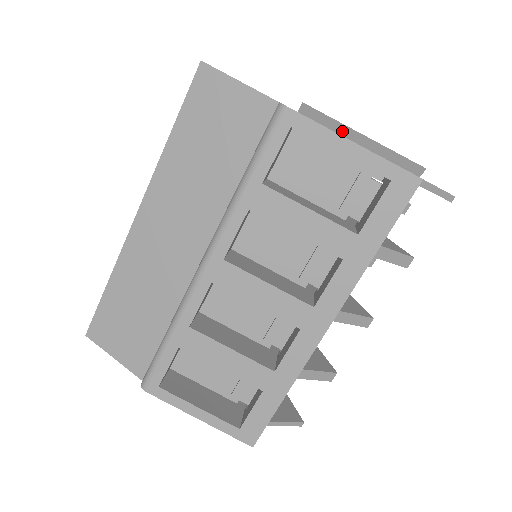
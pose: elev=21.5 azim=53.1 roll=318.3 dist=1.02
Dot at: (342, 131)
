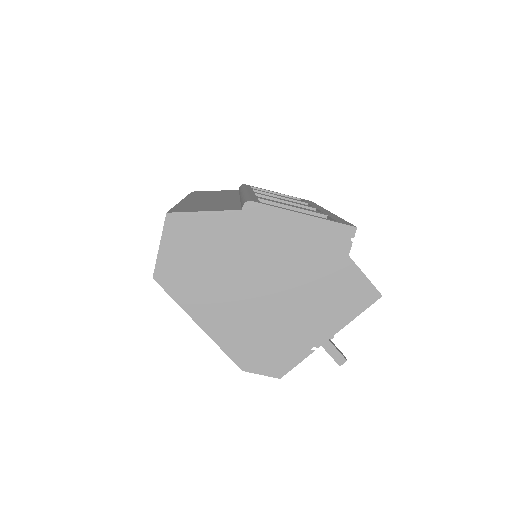
Dot at: occluded
